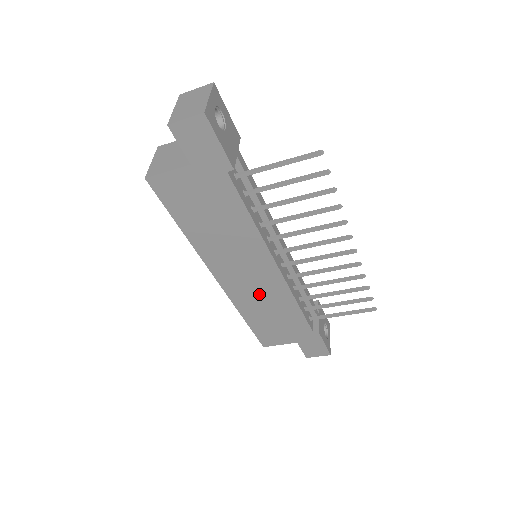
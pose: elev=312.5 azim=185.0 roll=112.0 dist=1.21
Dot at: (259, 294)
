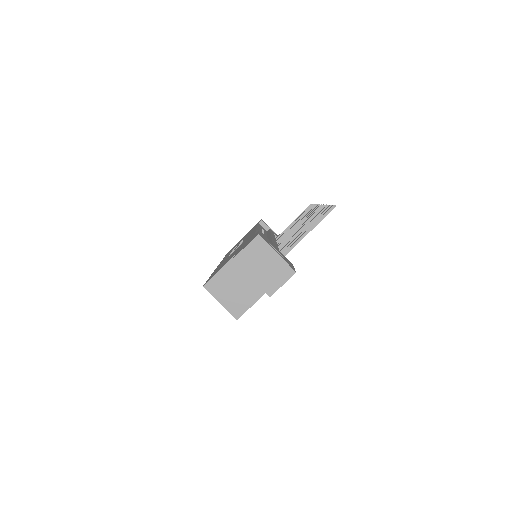
Dot at: occluded
